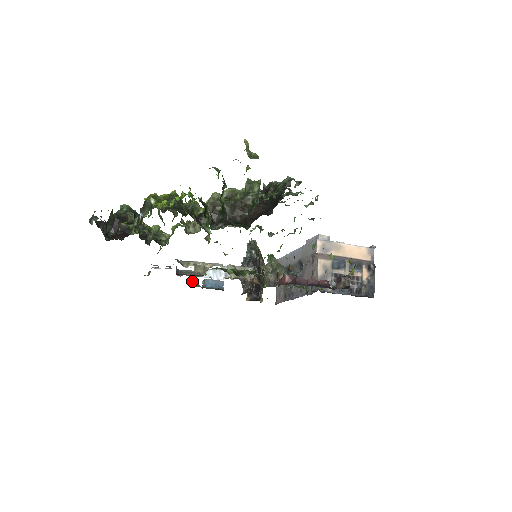
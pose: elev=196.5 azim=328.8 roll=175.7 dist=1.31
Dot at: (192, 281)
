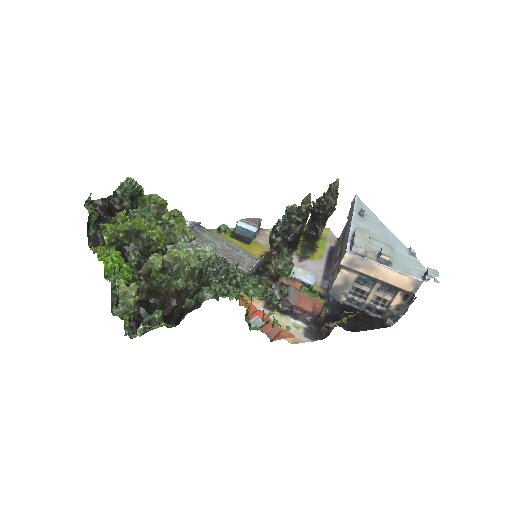
Dot at: (221, 225)
